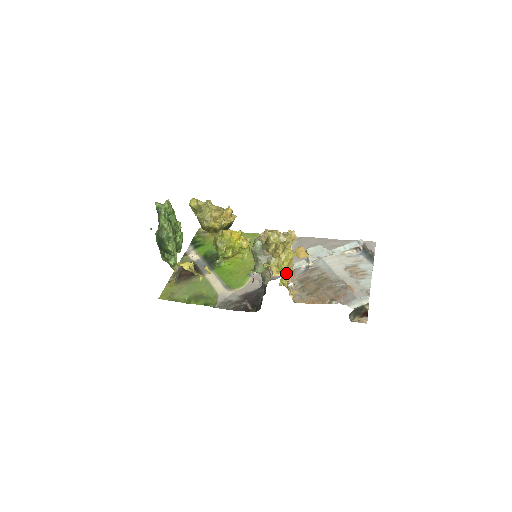
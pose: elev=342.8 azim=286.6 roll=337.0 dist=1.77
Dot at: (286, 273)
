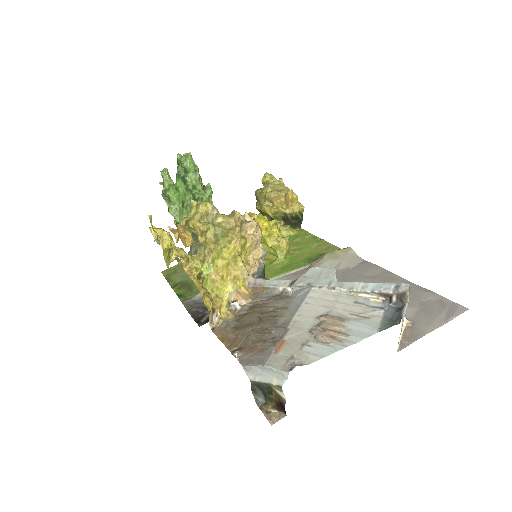
Dot at: (220, 279)
